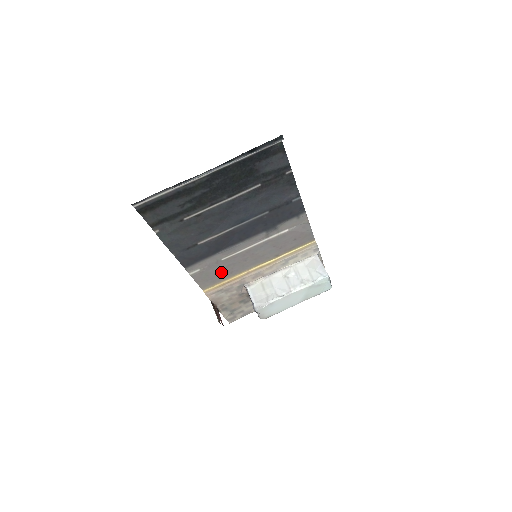
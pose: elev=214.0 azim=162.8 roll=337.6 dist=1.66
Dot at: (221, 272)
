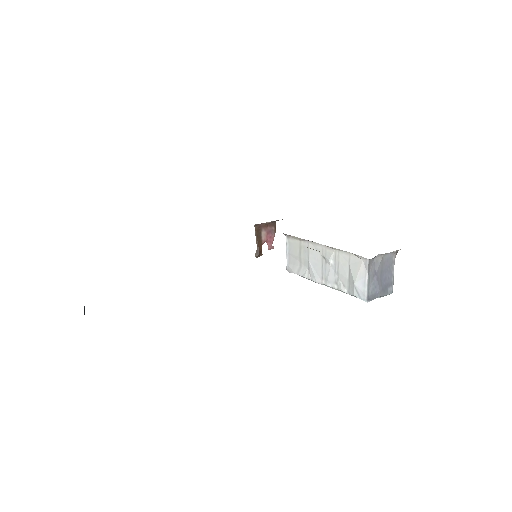
Dot at: occluded
